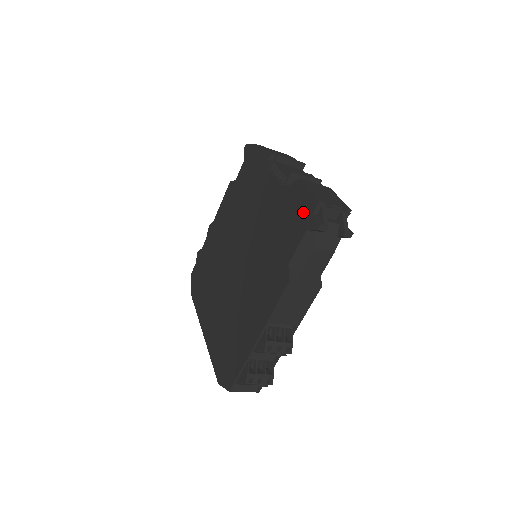
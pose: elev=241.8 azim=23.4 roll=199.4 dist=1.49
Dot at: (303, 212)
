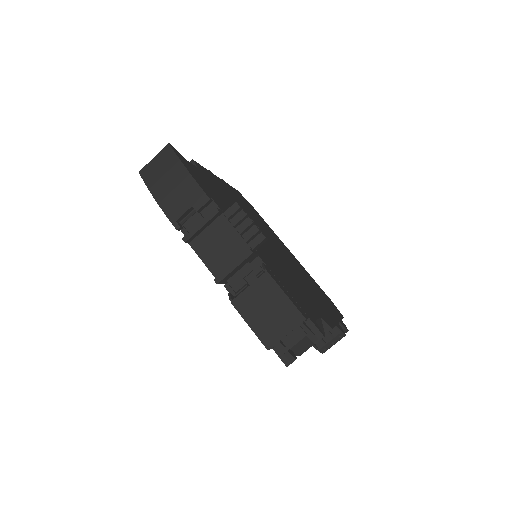
Dot at: occluded
